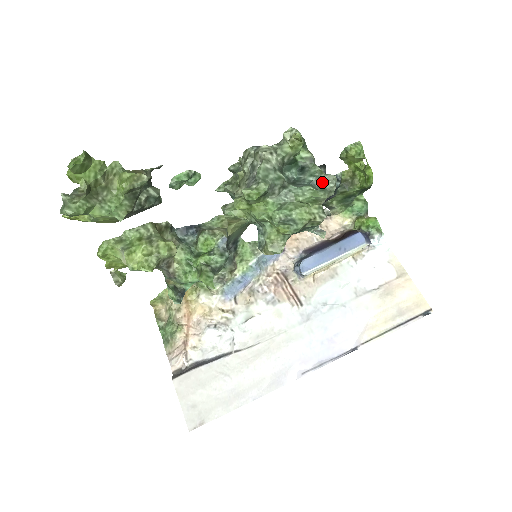
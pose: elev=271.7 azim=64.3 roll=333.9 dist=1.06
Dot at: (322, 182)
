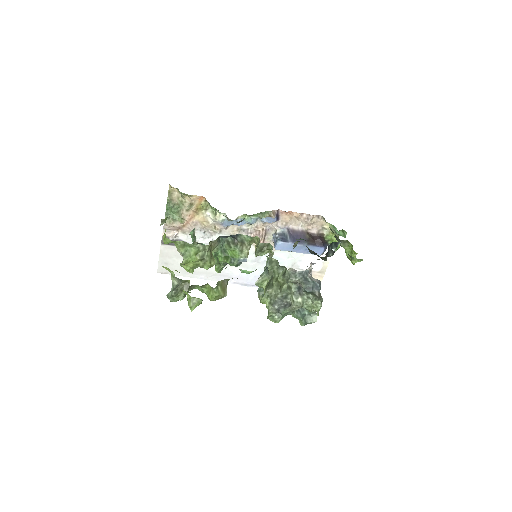
Dot at: (310, 317)
